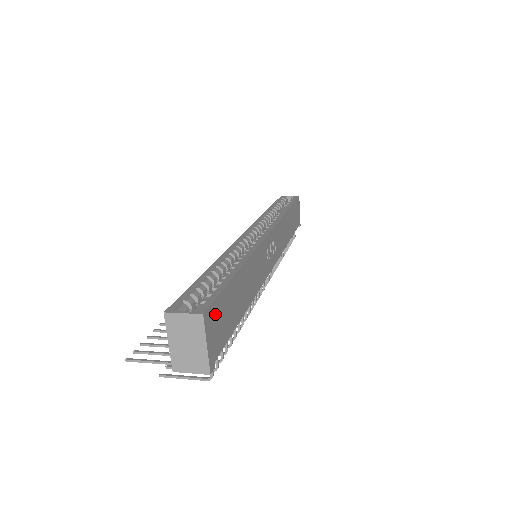
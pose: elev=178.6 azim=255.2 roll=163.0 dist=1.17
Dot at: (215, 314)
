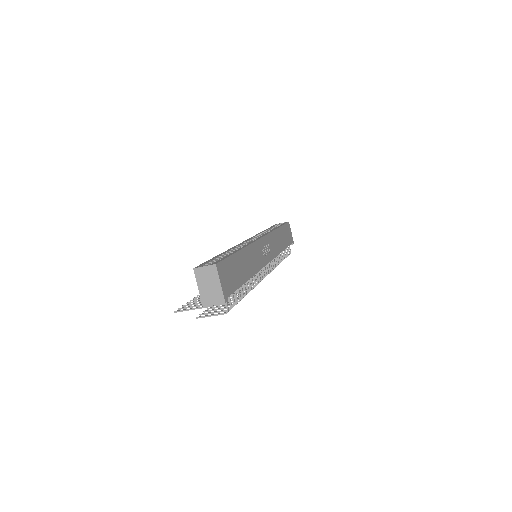
Dot at: (224, 269)
